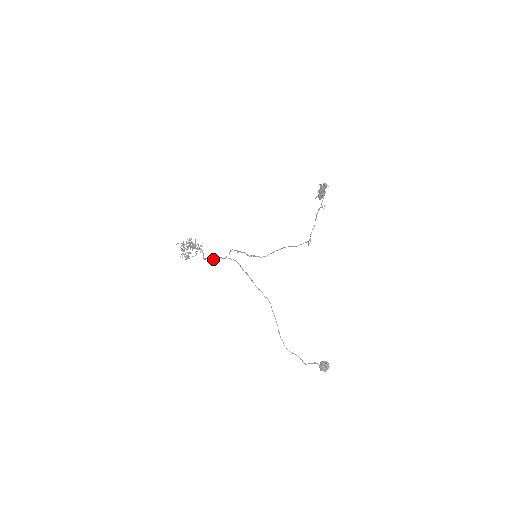
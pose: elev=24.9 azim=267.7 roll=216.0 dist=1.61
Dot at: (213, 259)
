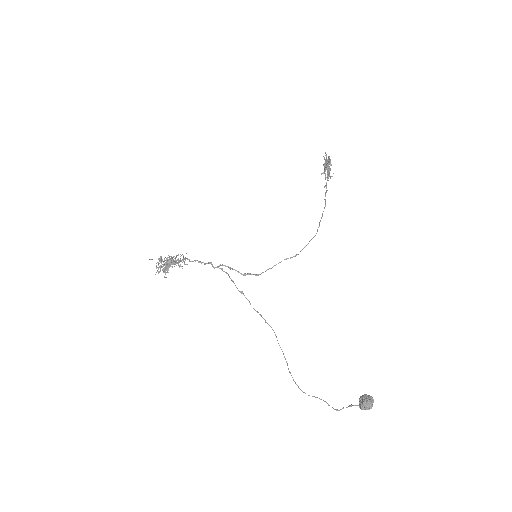
Dot at: (202, 262)
